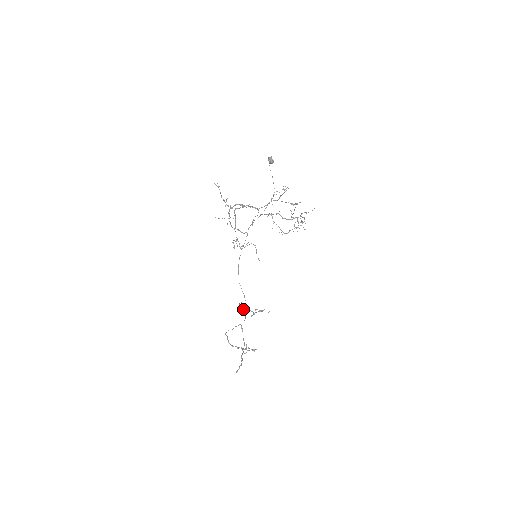
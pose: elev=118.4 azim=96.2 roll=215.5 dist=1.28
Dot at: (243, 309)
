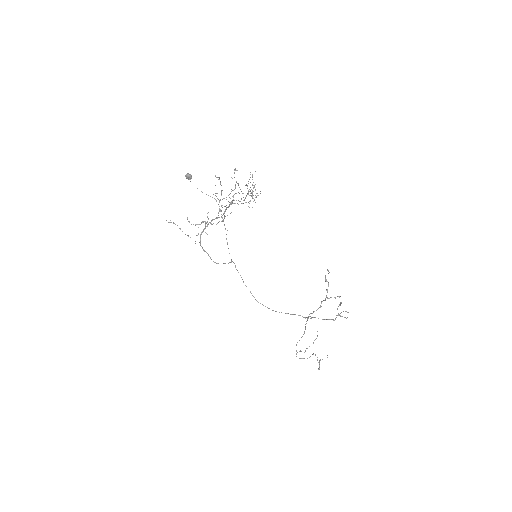
Dot at: (301, 337)
